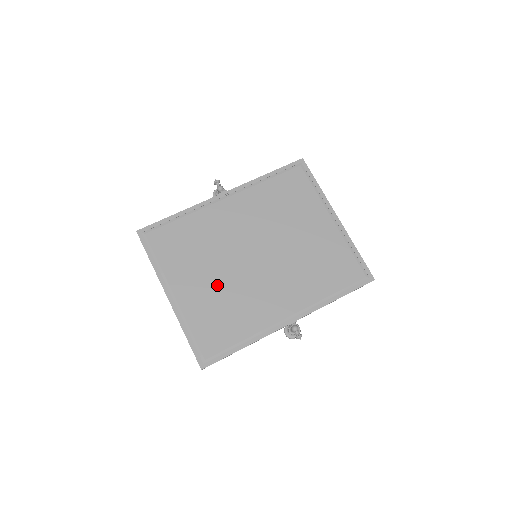
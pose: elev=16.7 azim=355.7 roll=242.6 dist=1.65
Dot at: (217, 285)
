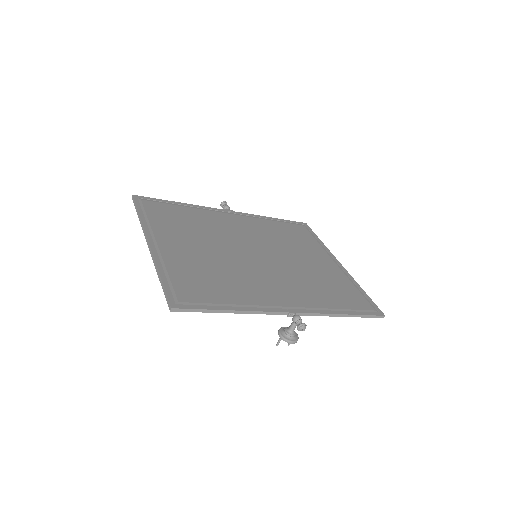
Dot at: (210, 256)
